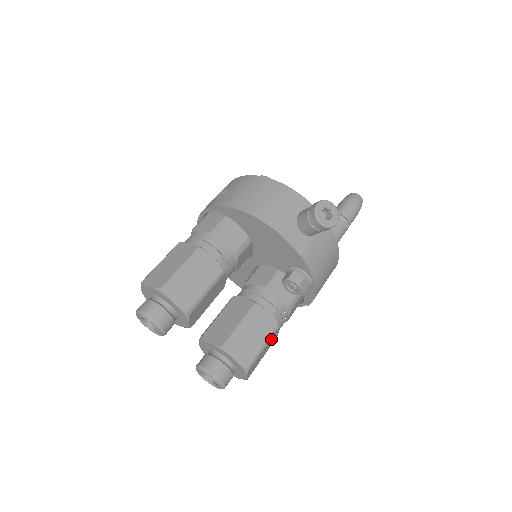
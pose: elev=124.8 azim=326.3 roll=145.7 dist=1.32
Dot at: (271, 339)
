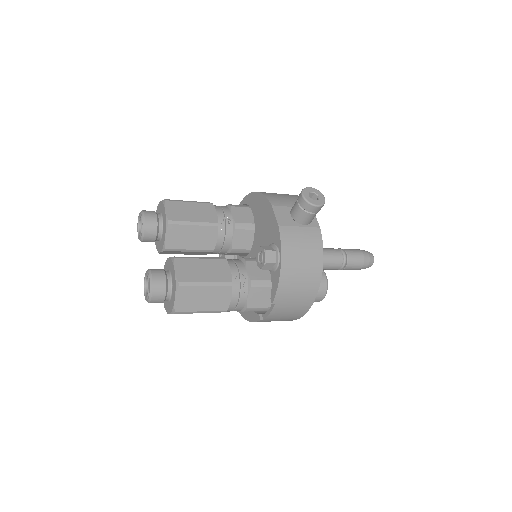
Dot at: (218, 290)
